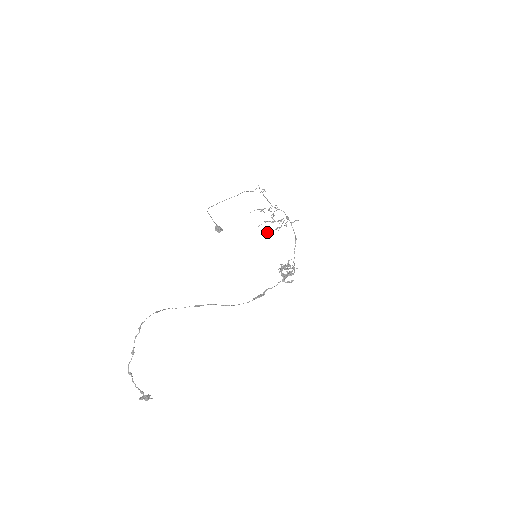
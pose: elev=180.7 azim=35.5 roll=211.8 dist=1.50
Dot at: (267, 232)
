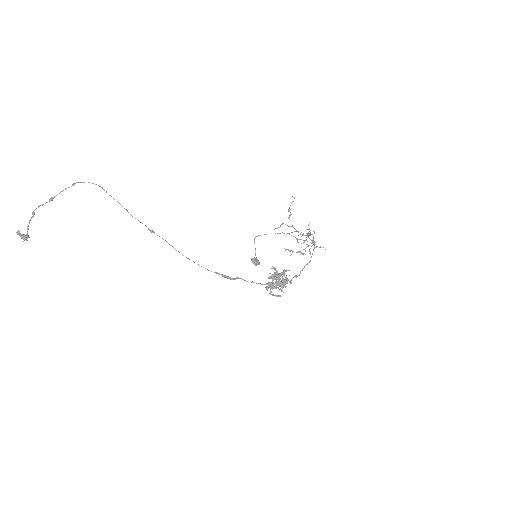
Dot at: occluded
